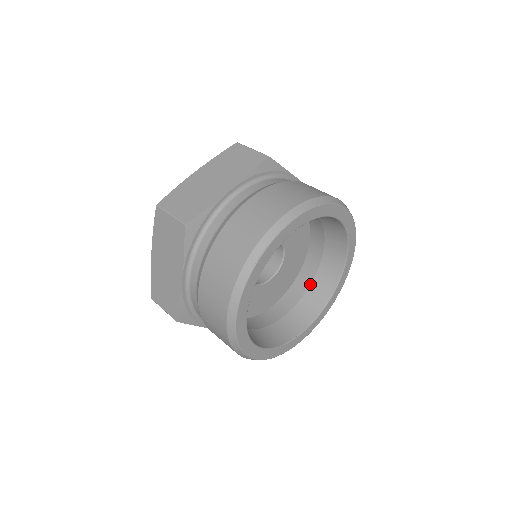
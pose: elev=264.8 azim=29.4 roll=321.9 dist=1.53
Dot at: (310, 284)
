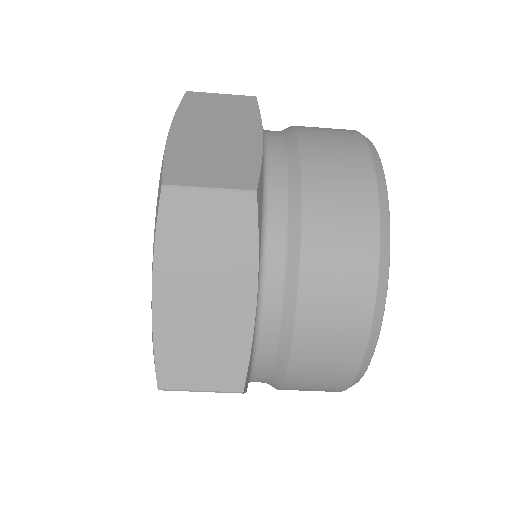
Dot at: occluded
